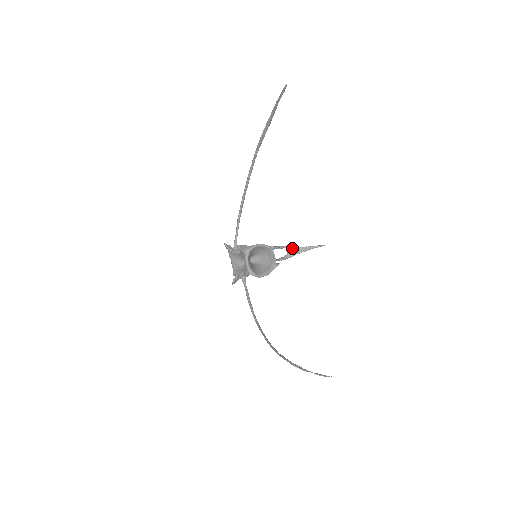
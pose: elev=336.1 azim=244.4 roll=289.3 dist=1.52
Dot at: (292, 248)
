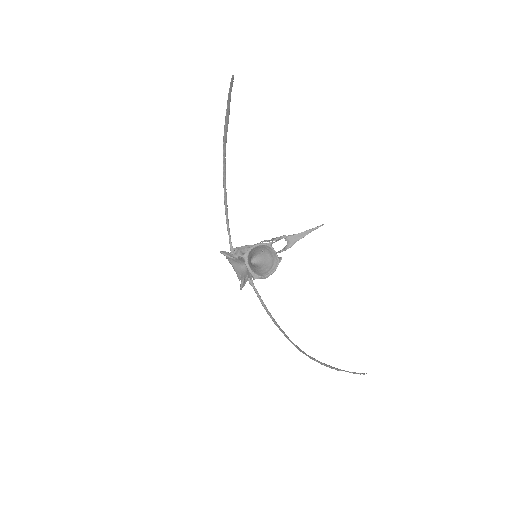
Dot at: (291, 237)
